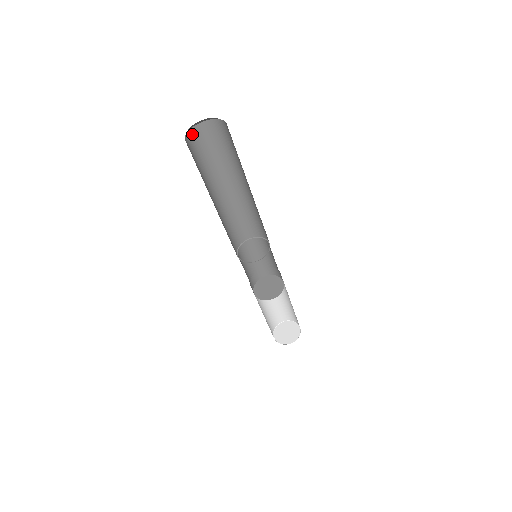
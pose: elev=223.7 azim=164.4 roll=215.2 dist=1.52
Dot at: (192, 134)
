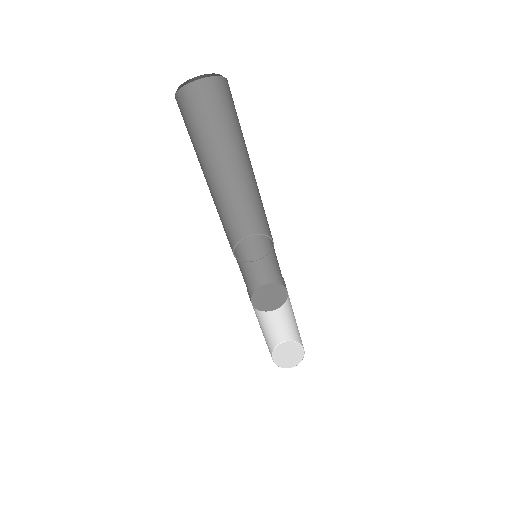
Dot at: (197, 87)
